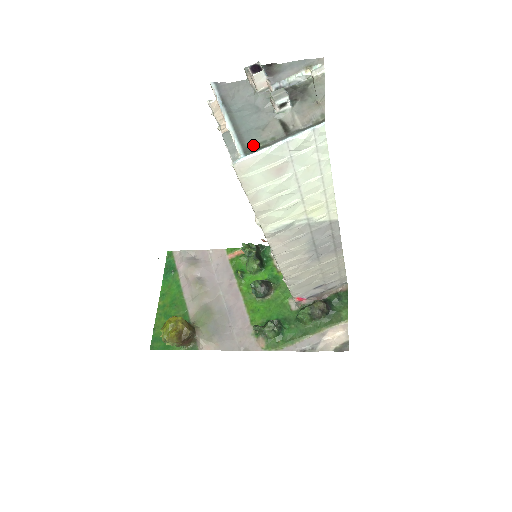
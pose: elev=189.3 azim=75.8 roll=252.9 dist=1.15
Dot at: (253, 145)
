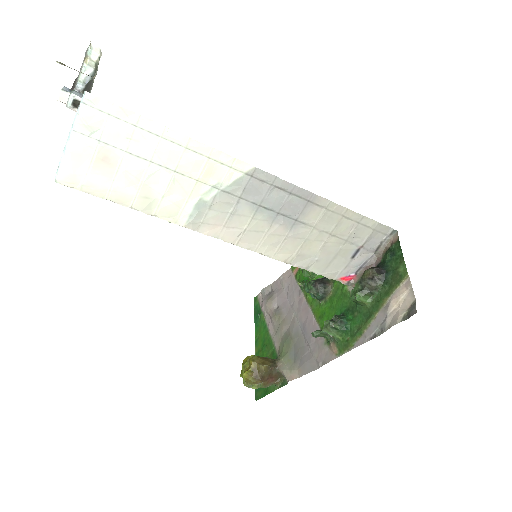
Dot at: occluded
